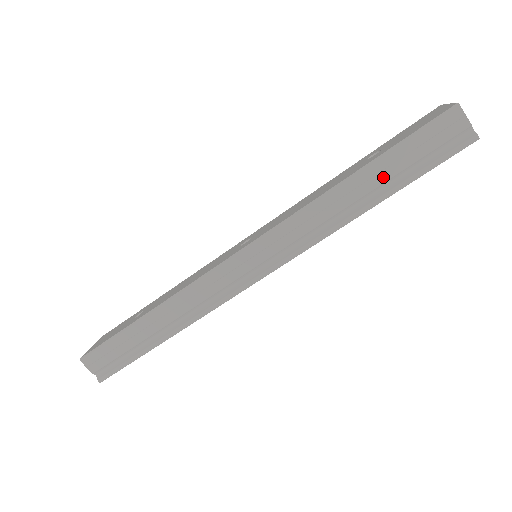
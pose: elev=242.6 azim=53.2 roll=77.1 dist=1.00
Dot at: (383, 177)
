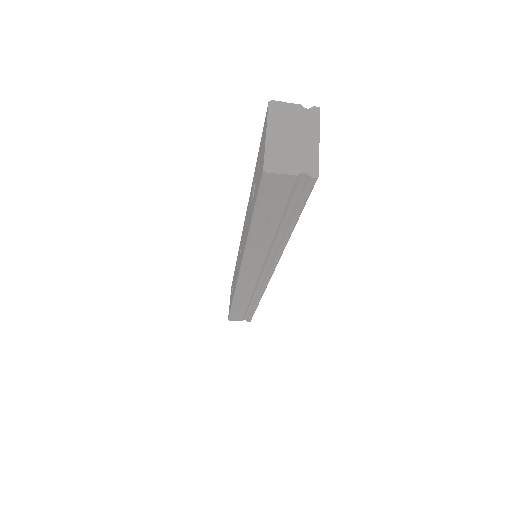
Dot at: (272, 226)
